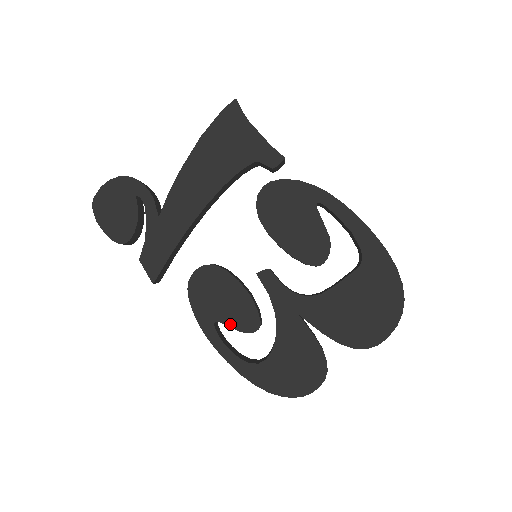
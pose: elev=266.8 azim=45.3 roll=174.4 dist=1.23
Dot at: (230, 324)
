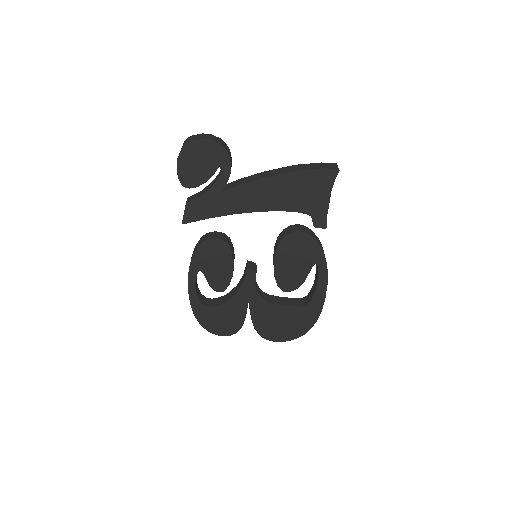
Dot at: (208, 279)
